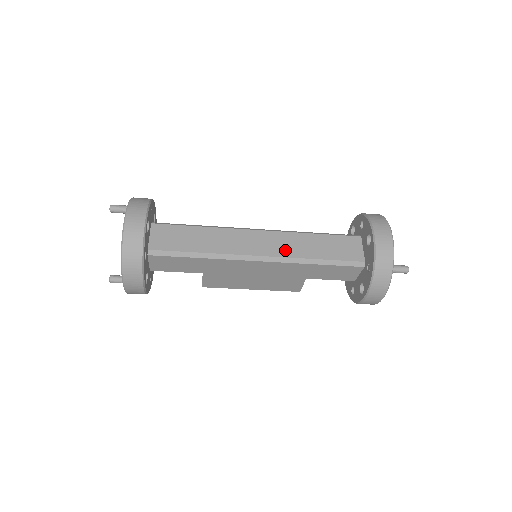
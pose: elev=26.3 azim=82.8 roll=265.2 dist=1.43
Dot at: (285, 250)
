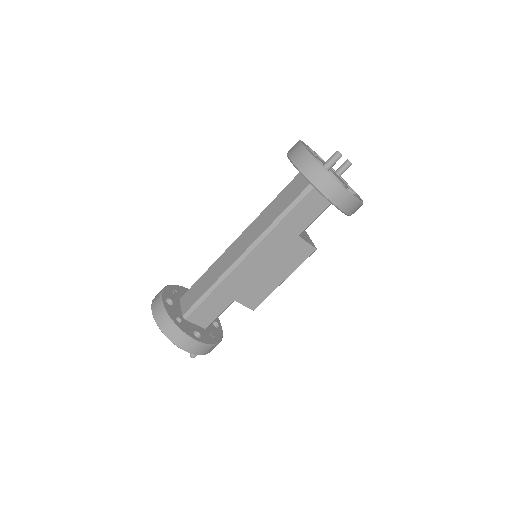
Dot at: (256, 233)
